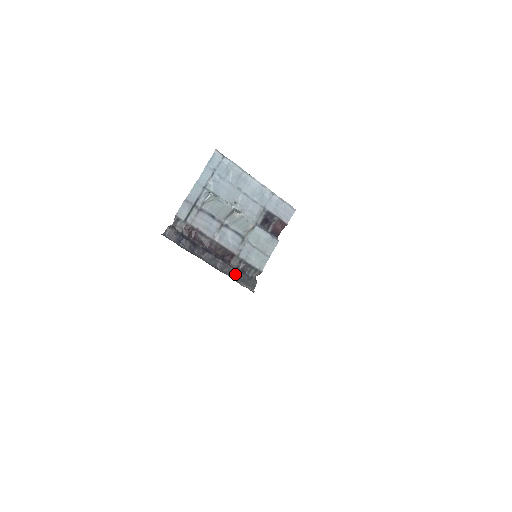
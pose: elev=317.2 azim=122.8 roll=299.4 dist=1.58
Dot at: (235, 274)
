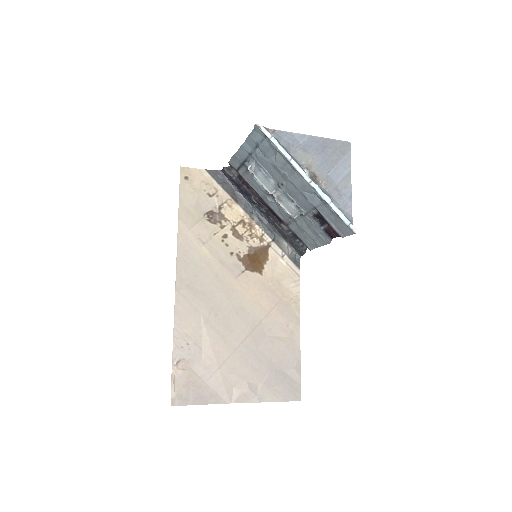
Dot at: (284, 234)
